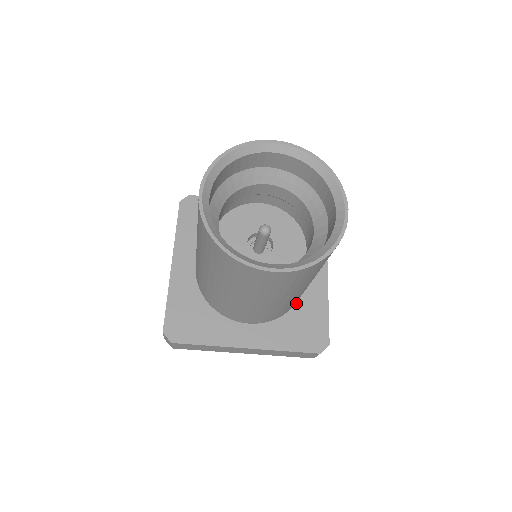
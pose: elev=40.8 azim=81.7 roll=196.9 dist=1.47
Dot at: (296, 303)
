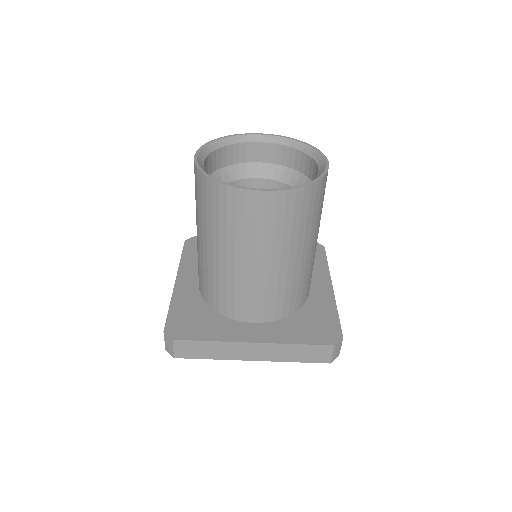
Dot at: (302, 306)
